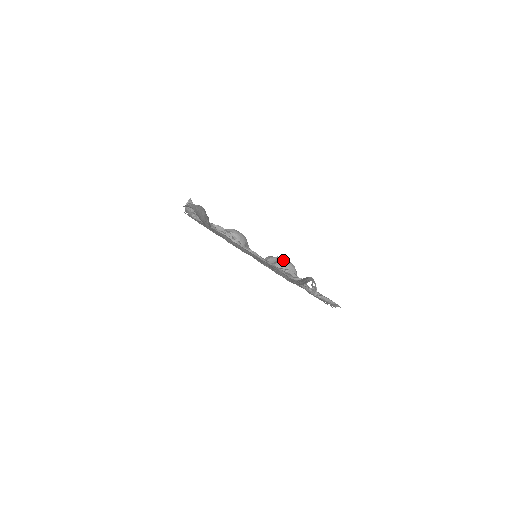
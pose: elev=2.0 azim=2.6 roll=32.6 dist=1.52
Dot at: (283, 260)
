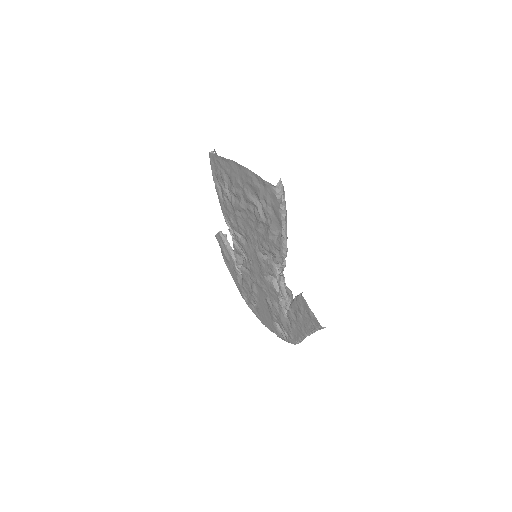
Dot at: occluded
